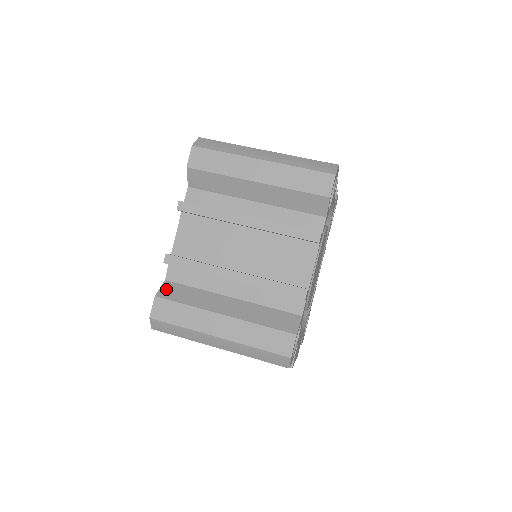
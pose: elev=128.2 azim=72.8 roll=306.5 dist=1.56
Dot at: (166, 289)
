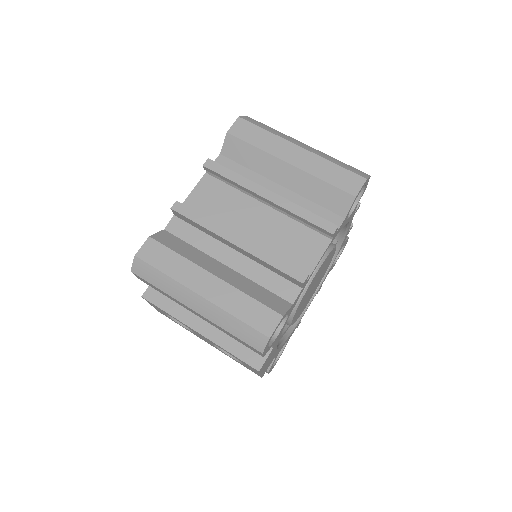
Dot at: (162, 236)
